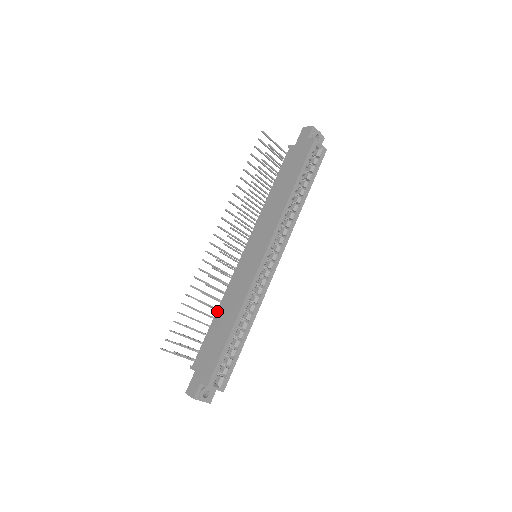
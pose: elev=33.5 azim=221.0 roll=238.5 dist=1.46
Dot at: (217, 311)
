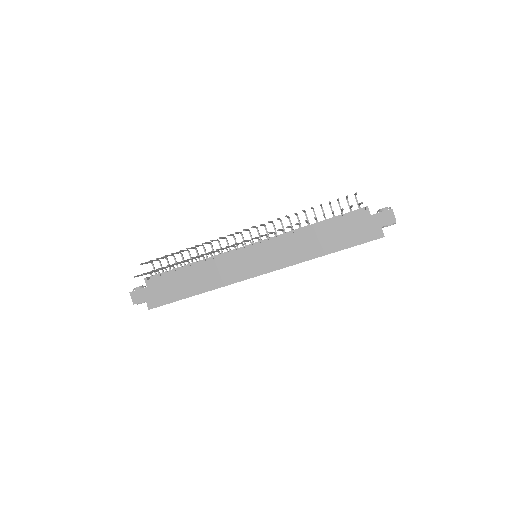
Dot at: (195, 266)
